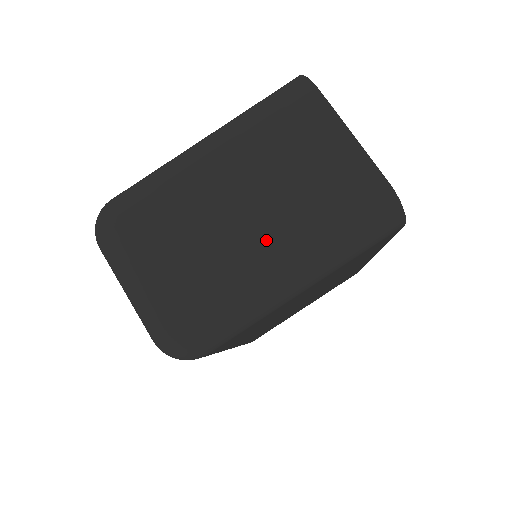
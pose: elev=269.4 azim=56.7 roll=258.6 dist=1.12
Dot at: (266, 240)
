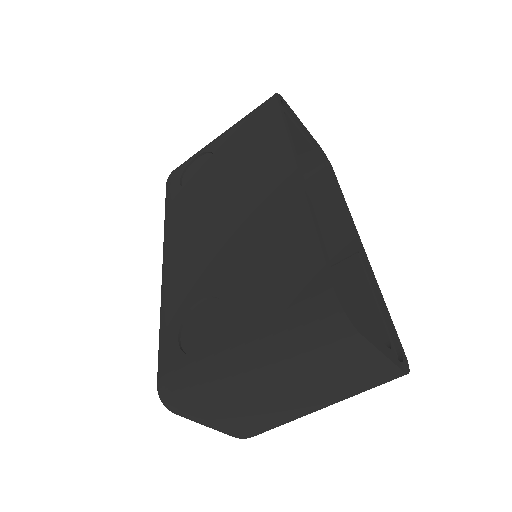
Dot at: (307, 405)
